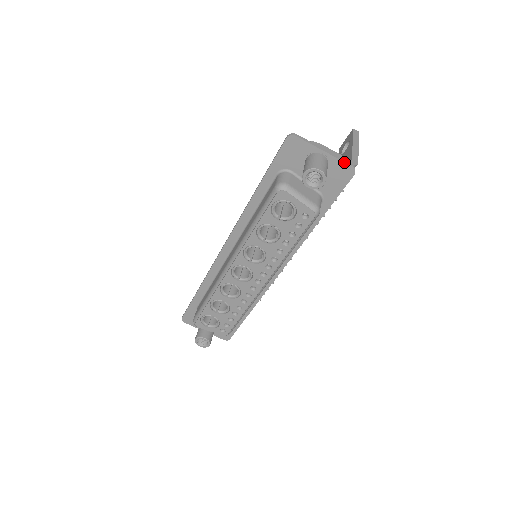
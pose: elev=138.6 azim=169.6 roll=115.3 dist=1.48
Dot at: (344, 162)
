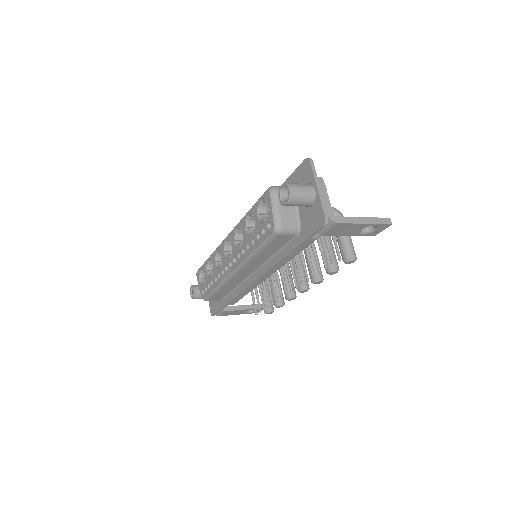
Dot at: (323, 208)
